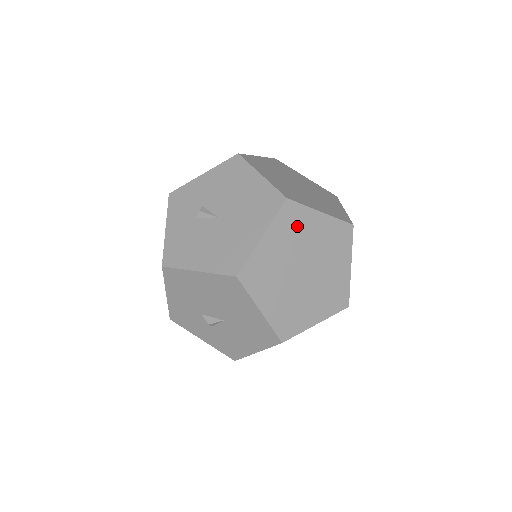
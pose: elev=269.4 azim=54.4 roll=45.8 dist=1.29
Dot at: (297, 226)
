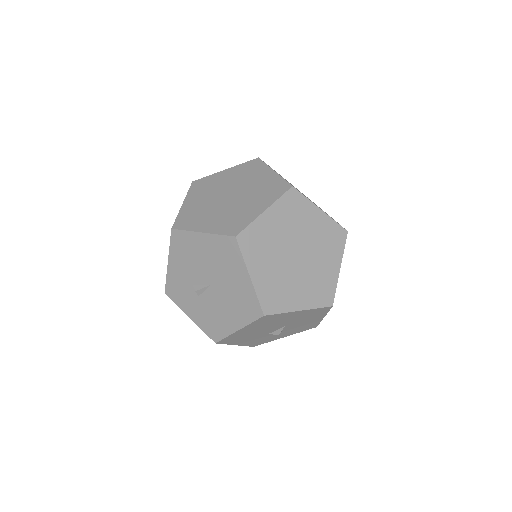
Dot at: (261, 241)
